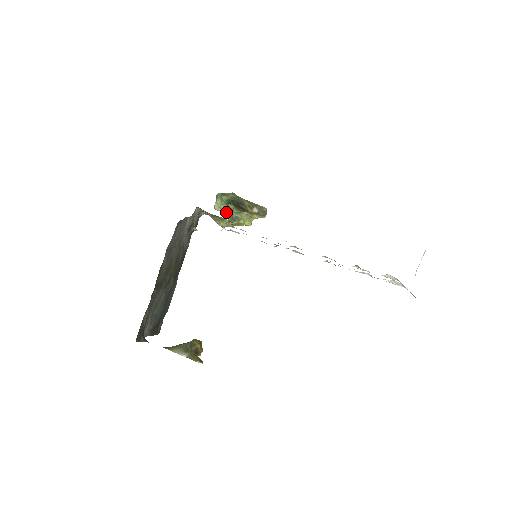
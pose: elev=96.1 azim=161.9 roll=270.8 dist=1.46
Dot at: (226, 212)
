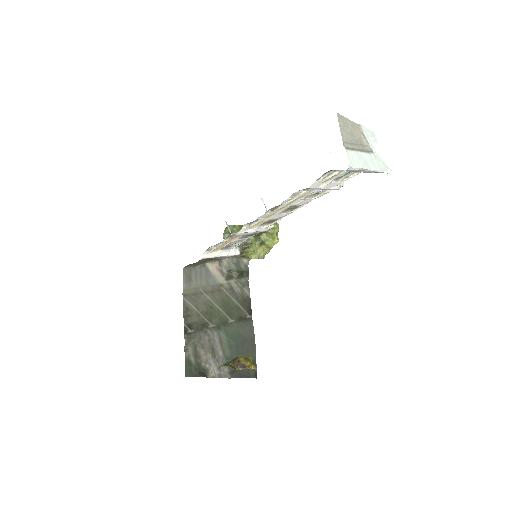
Dot at: occluded
